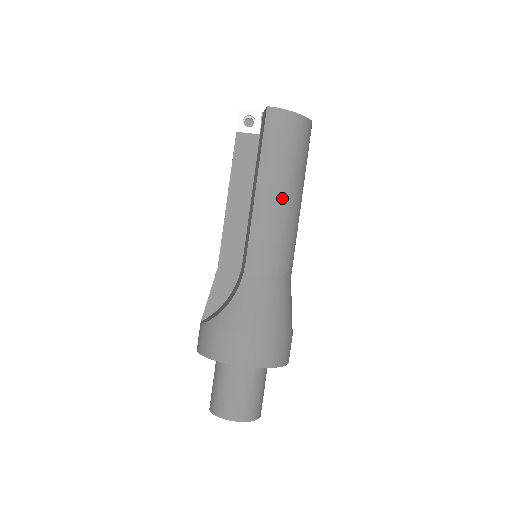
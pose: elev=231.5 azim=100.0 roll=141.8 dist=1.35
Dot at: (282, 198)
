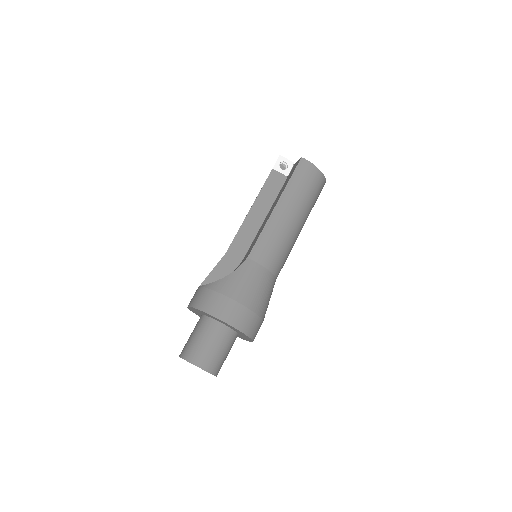
Dot at: (291, 218)
